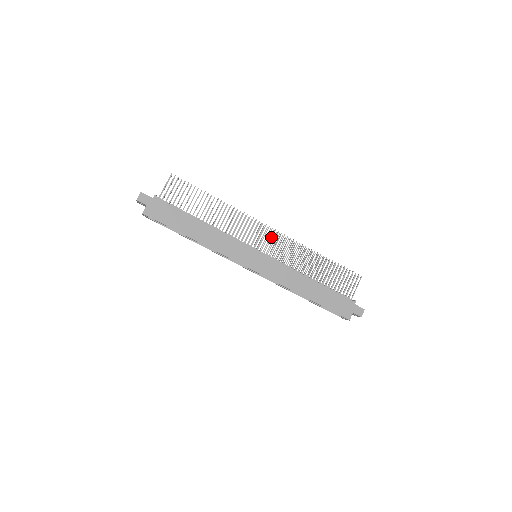
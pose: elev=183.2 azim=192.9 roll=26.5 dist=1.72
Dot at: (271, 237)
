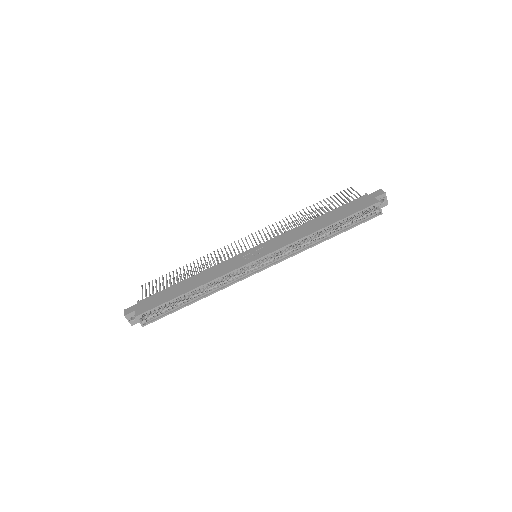
Dot at: (253, 238)
